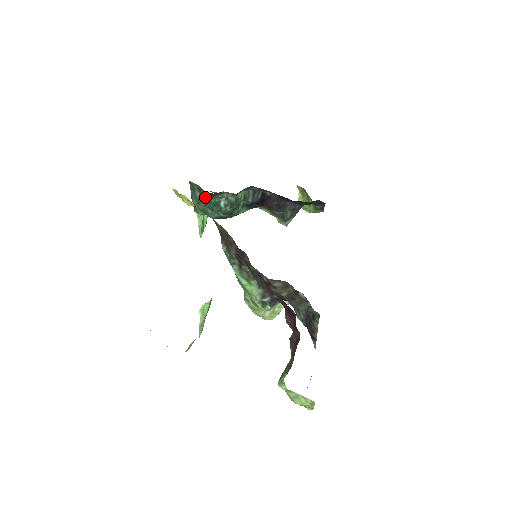
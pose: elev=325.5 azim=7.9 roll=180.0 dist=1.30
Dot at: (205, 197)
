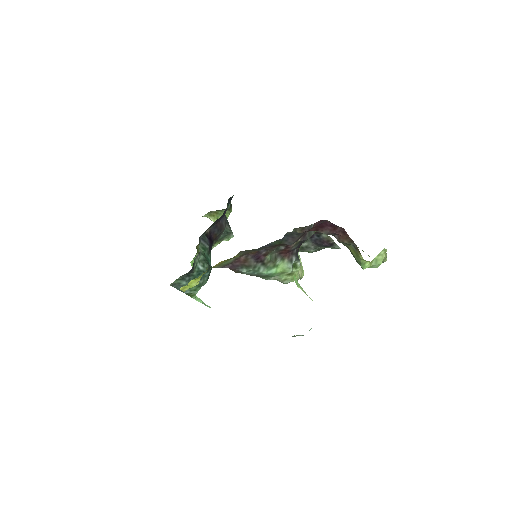
Dot at: (189, 278)
